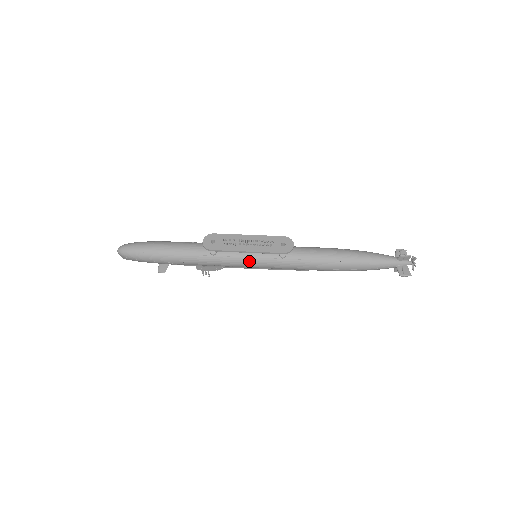
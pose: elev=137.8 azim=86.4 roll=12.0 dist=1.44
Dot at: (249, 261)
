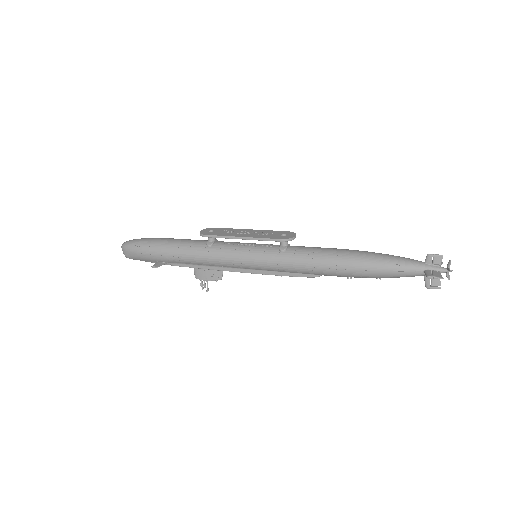
Dot at: (245, 254)
